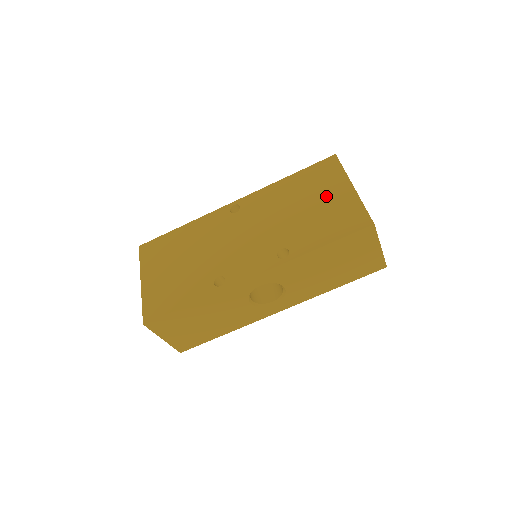
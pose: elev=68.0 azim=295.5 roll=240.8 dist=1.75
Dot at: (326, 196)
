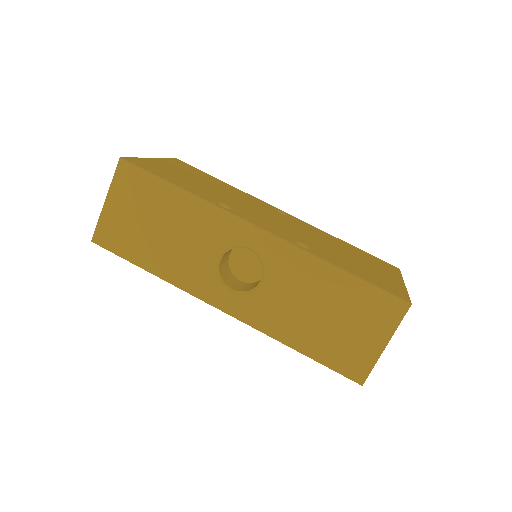
Dot at: (374, 267)
